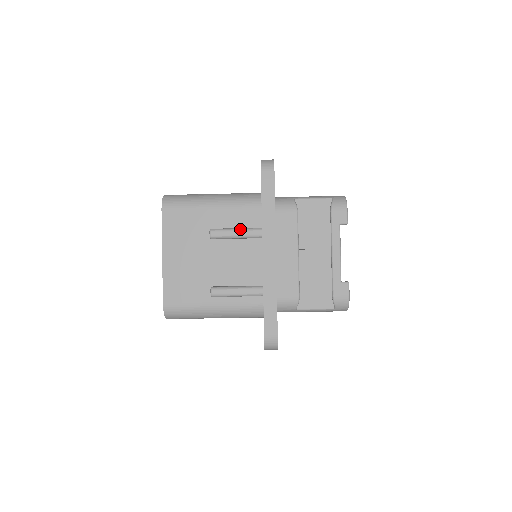
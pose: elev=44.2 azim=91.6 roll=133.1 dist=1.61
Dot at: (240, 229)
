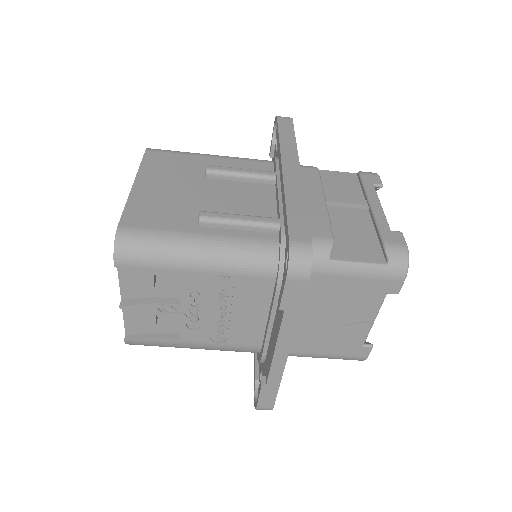
Dot at: (247, 169)
